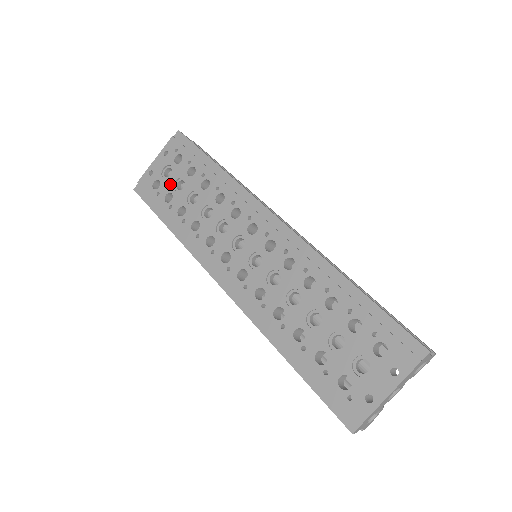
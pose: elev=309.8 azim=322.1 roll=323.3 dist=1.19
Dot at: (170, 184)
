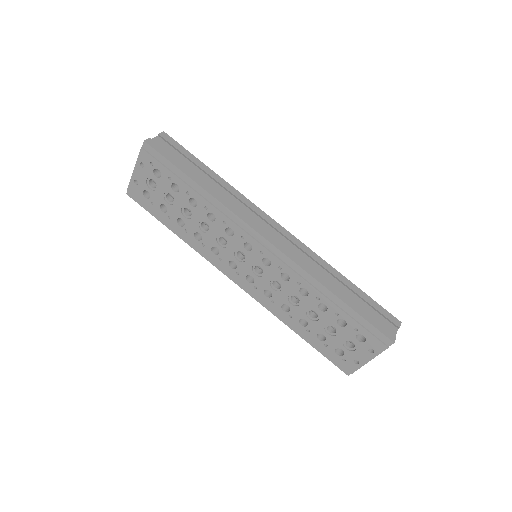
Dot at: (160, 196)
